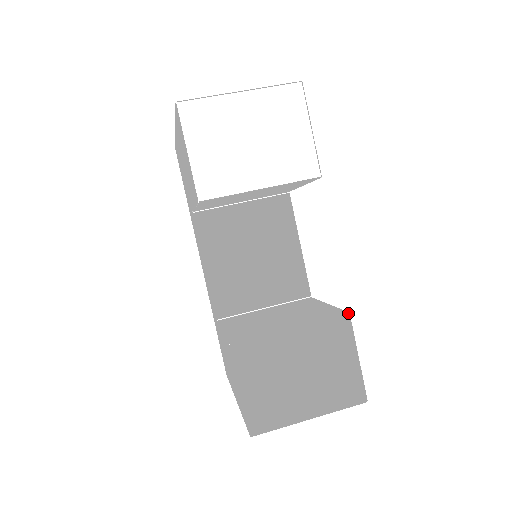
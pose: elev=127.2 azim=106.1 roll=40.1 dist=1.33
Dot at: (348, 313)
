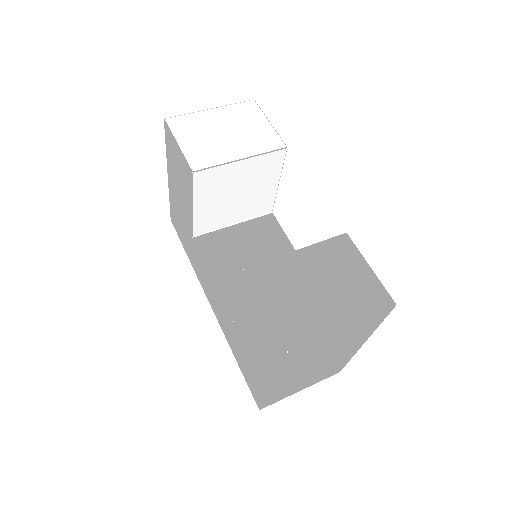
Dot at: (345, 233)
